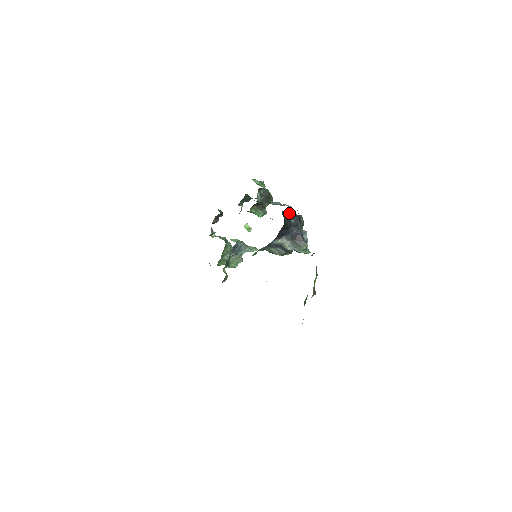
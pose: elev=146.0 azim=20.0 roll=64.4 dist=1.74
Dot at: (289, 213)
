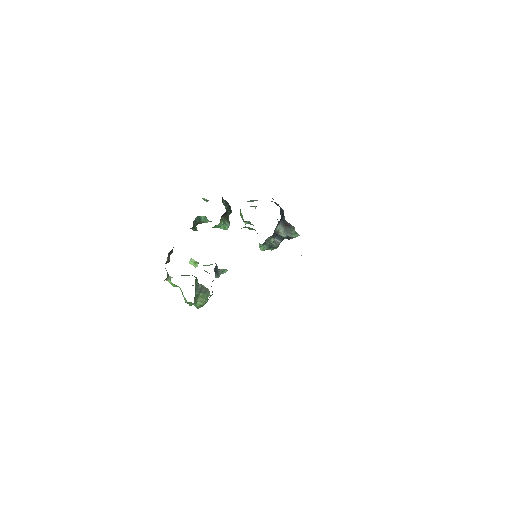
Dot at: (272, 201)
